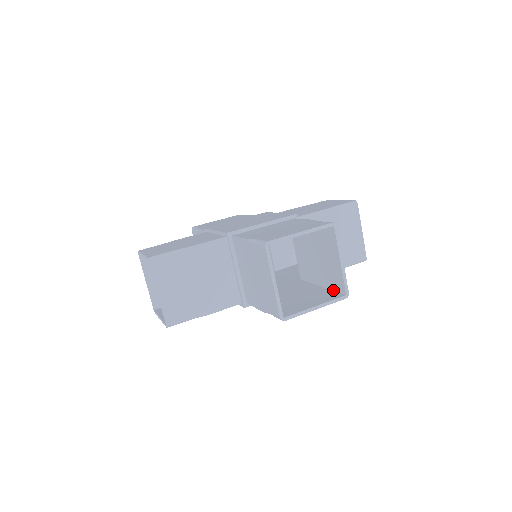
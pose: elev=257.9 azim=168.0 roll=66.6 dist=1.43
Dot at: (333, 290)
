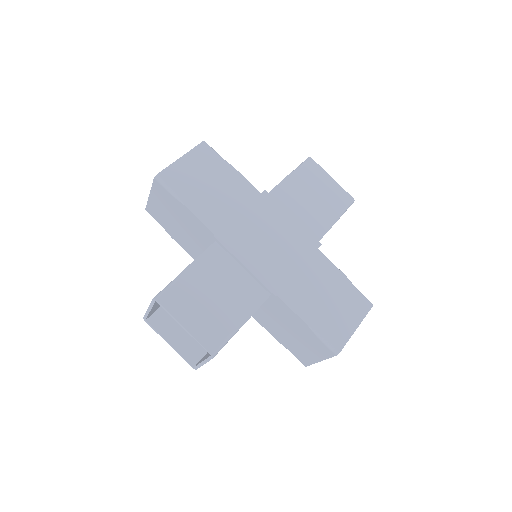
Dot at: occluded
